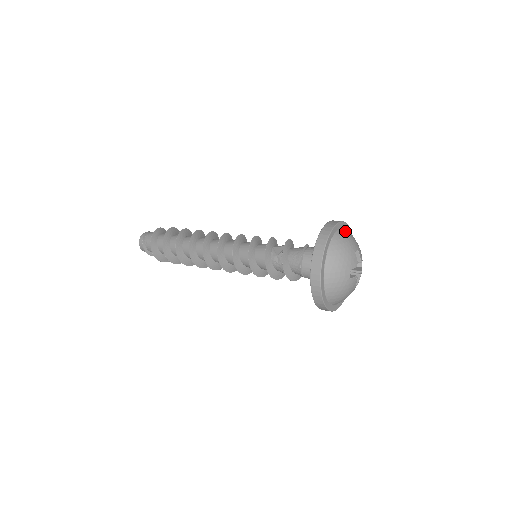
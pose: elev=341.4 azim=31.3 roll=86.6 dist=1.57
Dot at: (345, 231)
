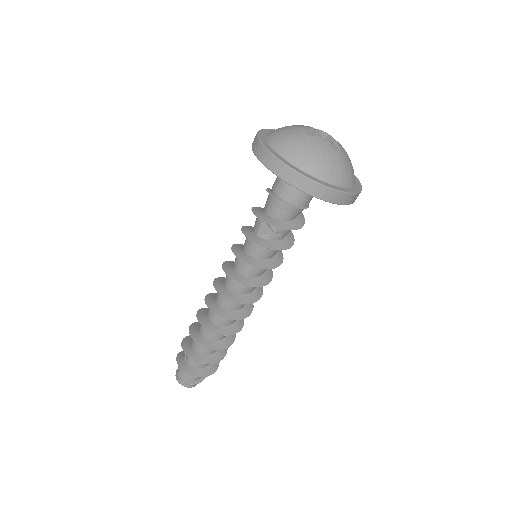
Dot at: (275, 142)
